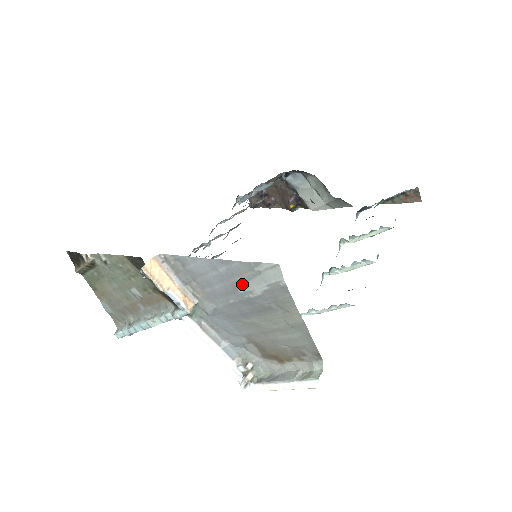
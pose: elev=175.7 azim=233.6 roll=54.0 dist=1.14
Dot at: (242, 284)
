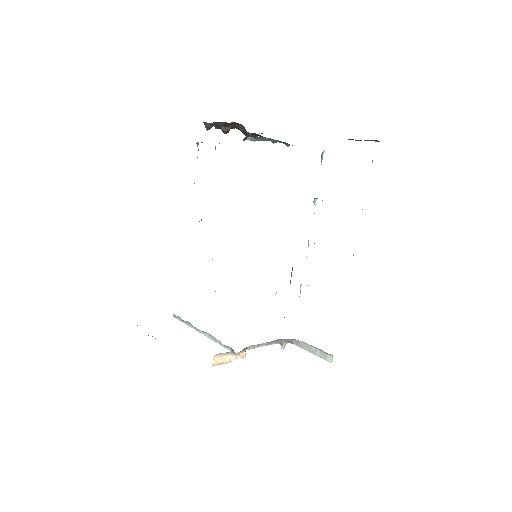
Dot at: occluded
